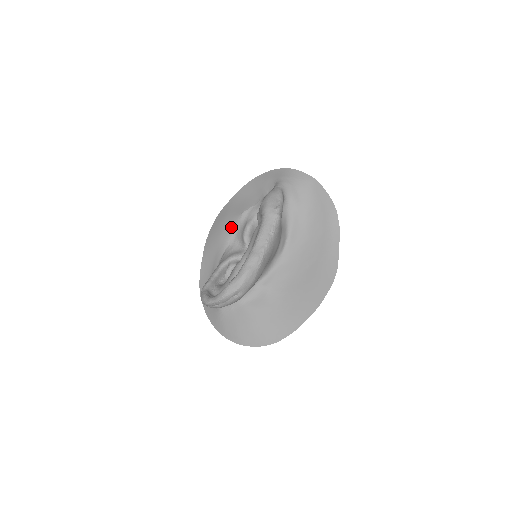
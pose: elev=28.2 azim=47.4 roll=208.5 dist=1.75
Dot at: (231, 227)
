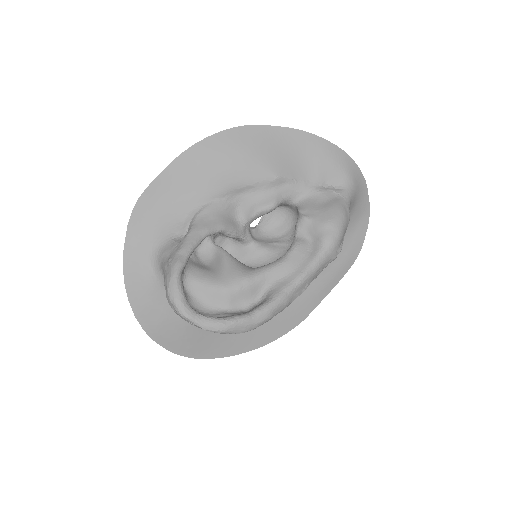
Dot at: (249, 178)
